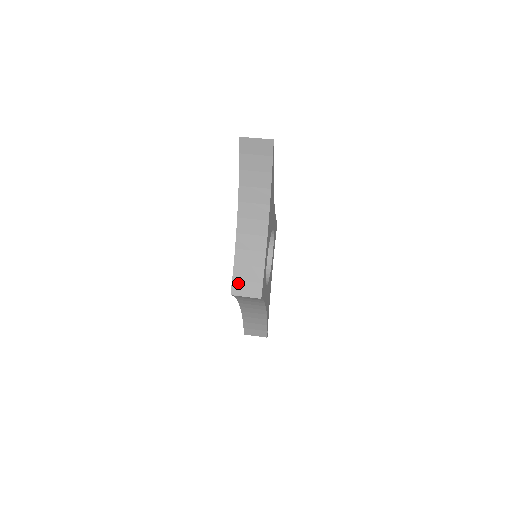
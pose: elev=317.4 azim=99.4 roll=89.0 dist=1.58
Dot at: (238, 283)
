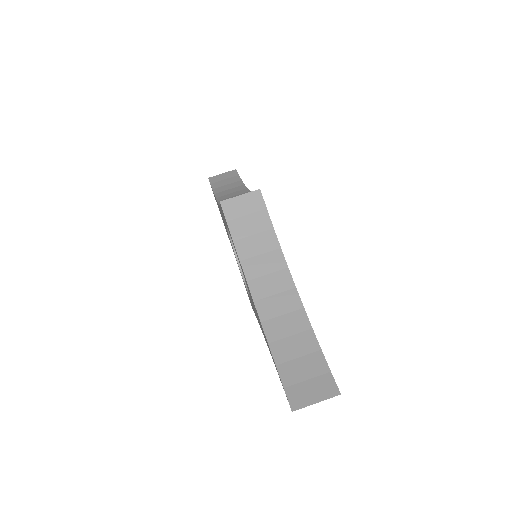
Dot at: occluded
